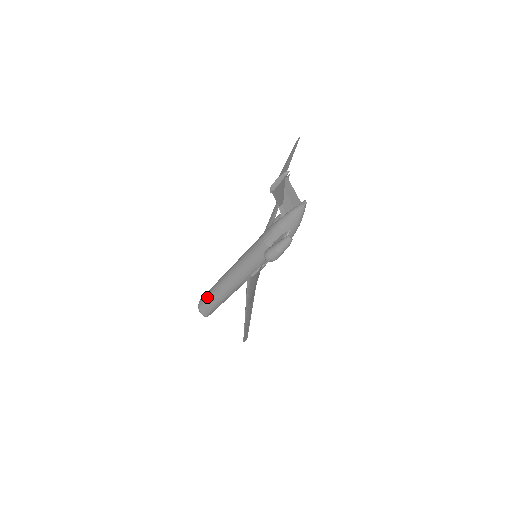
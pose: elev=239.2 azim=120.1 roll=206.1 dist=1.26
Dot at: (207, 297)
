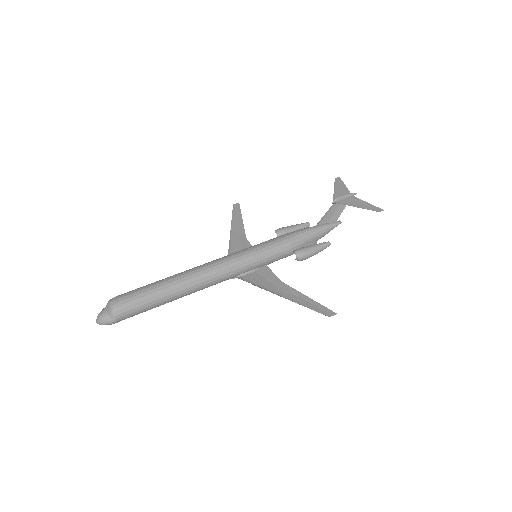
Dot at: (150, 292)
